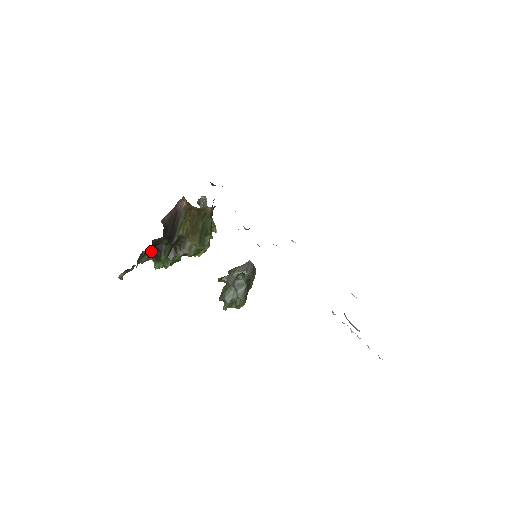
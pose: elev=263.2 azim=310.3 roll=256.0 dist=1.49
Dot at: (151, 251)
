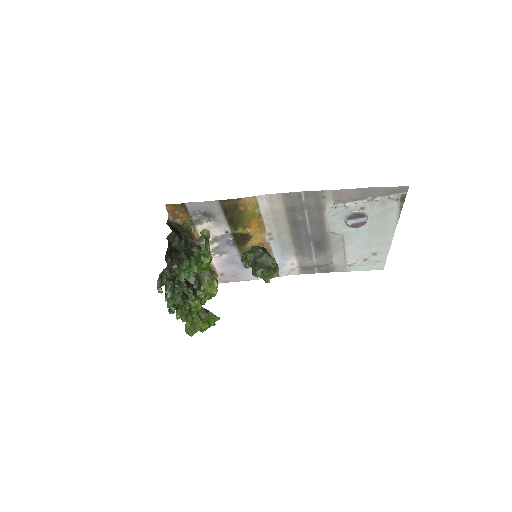
Dot at: (171, 258)
